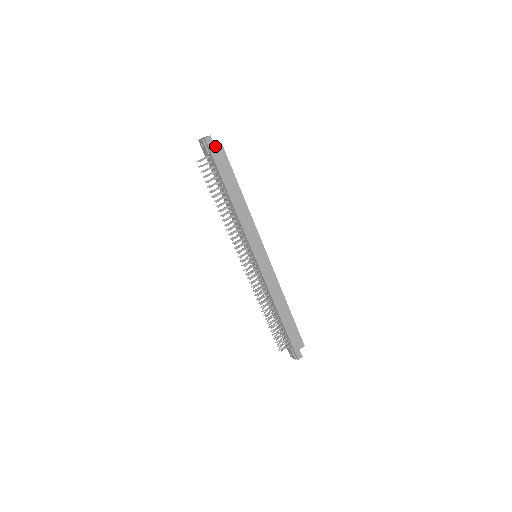
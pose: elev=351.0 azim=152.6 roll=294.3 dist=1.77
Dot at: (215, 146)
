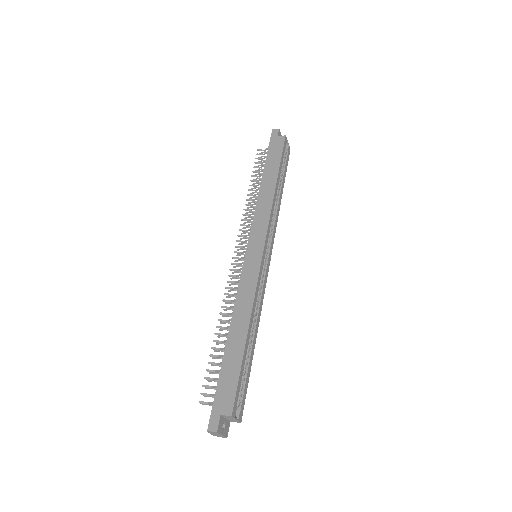
Dot at: (278, 137)
